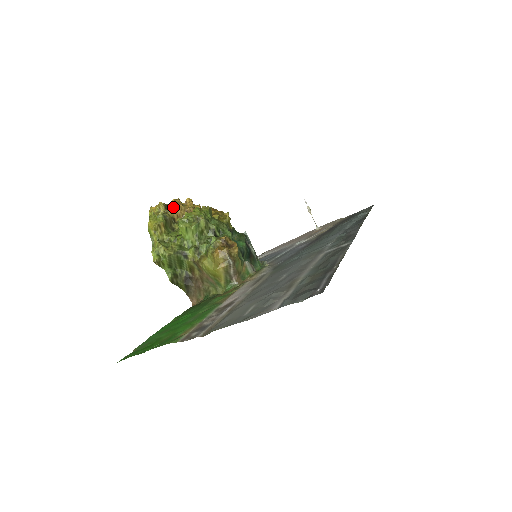
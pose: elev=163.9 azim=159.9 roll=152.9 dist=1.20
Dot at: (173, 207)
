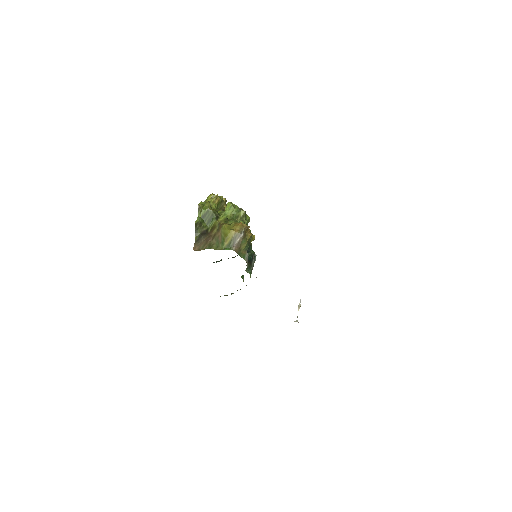
Dot at: occluded
